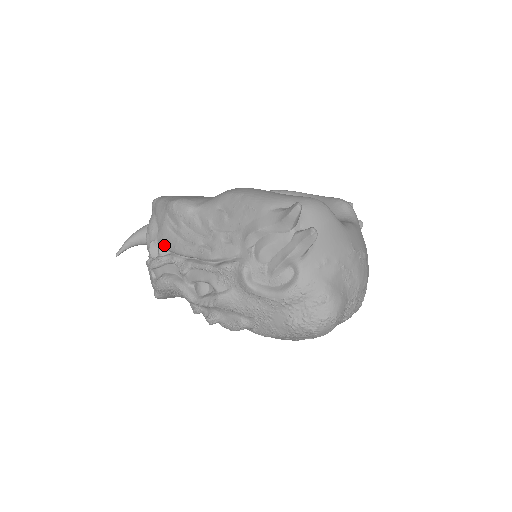
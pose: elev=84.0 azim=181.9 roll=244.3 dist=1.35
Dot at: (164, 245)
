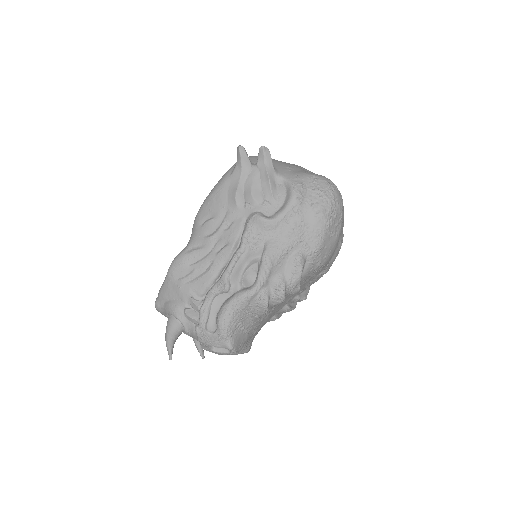
Dot at: (195, 298)
